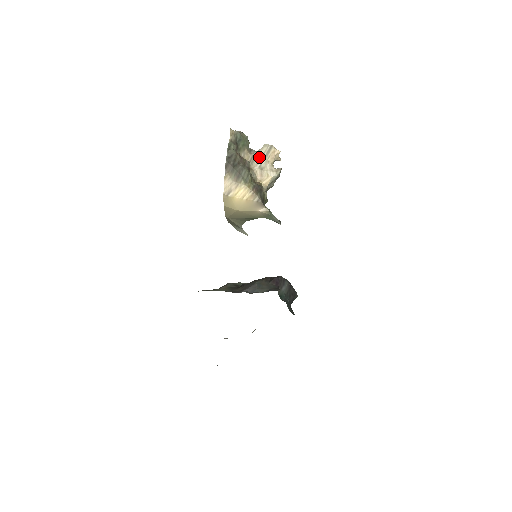
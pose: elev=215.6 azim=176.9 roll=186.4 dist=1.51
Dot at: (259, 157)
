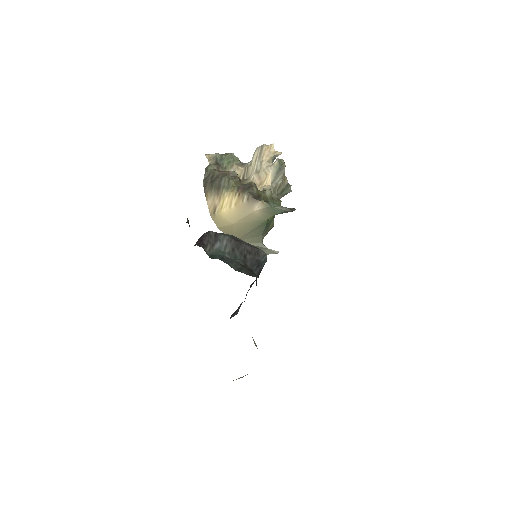
Dot at: (253, 164)
